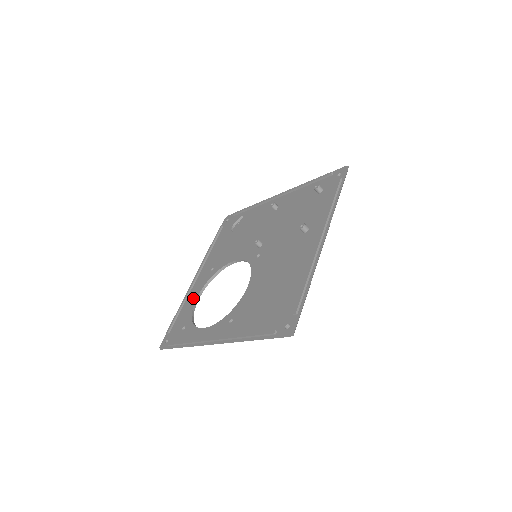
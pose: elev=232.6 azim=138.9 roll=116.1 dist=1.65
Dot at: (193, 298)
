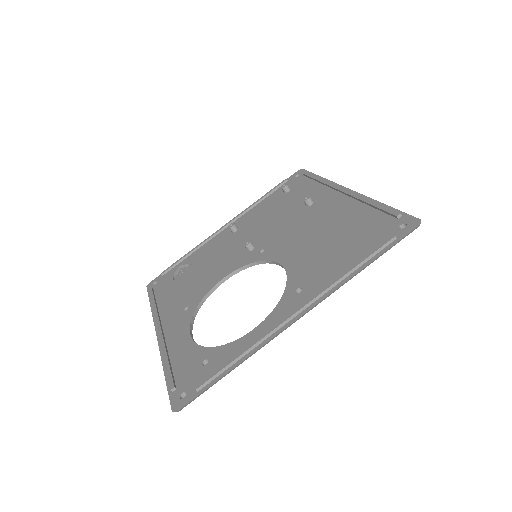
Dot at: (183, 340)
